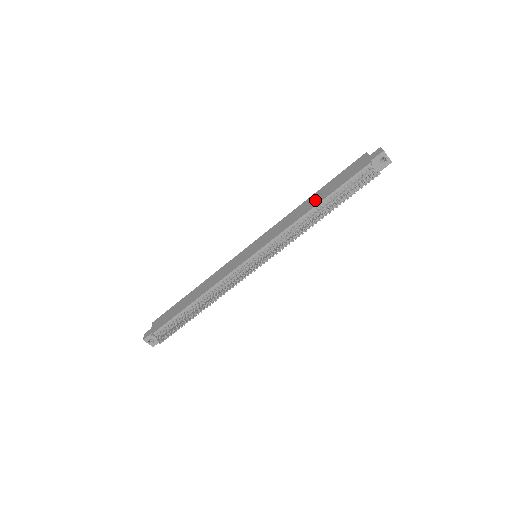
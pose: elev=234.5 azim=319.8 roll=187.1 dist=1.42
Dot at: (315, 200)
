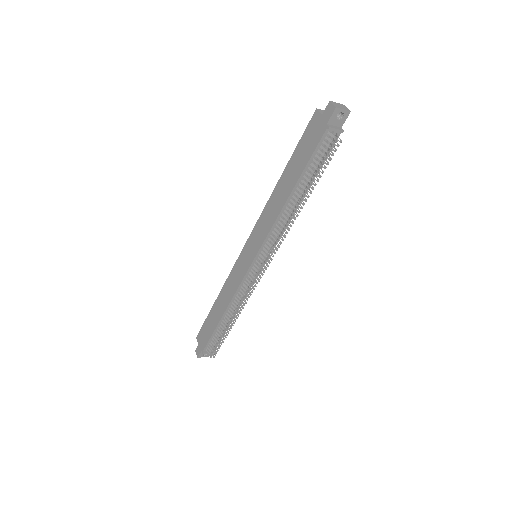
Dot at: (286, 186)
